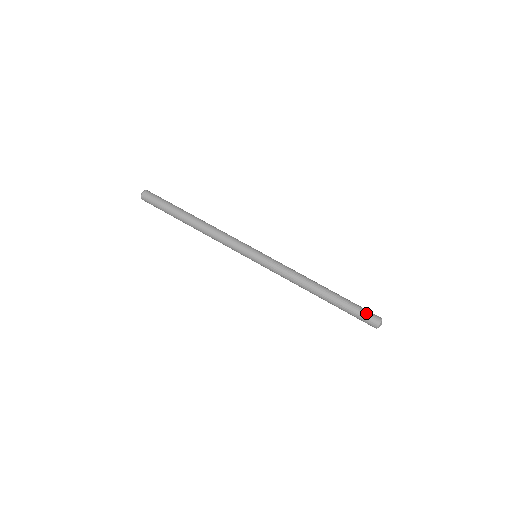
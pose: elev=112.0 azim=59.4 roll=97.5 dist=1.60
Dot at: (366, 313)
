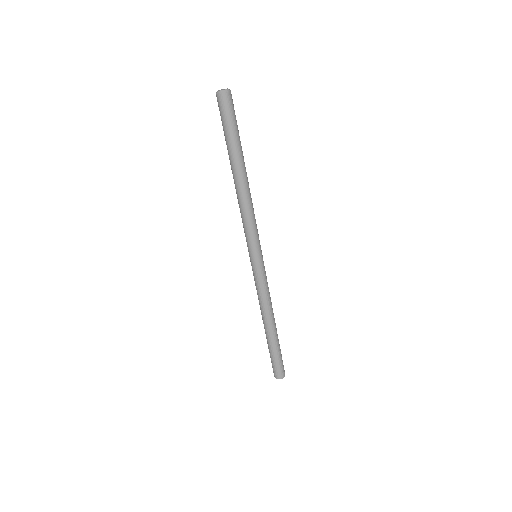
Dot at: (273, 367)
